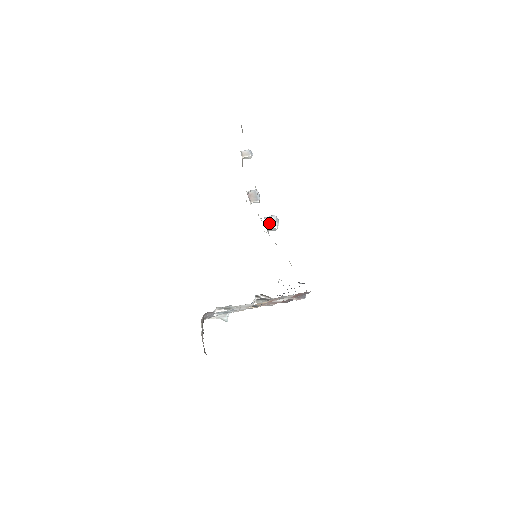
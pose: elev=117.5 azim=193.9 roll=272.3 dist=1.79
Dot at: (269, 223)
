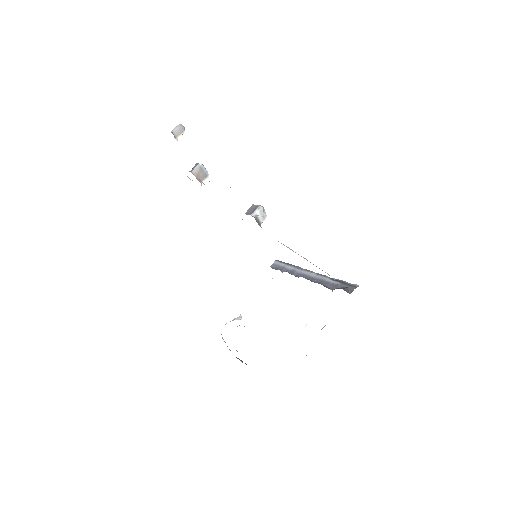
Dot at: (258, 218)
